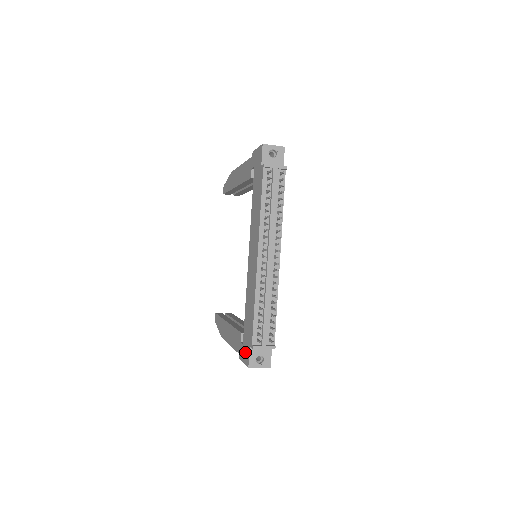
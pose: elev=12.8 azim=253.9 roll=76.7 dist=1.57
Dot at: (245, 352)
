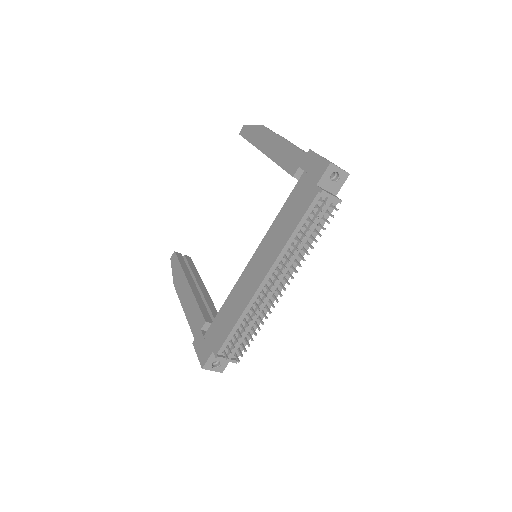
Dot at: (204, 348)
